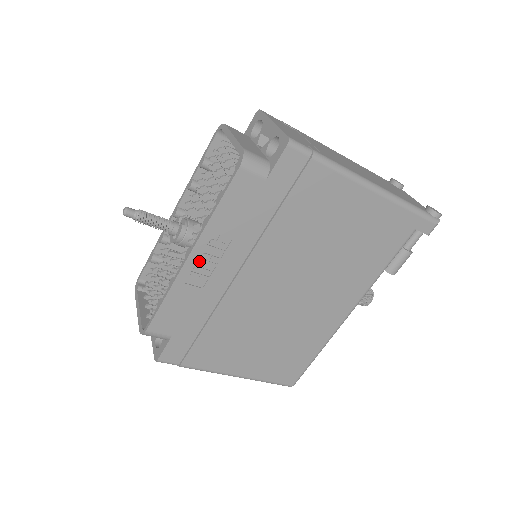
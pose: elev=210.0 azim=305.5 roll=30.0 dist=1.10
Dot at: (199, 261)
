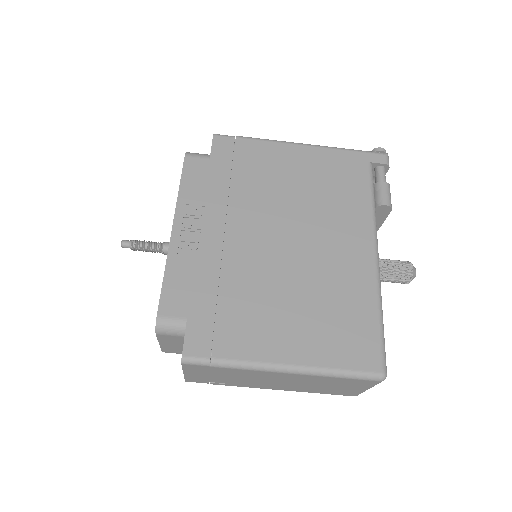
Dot at: (184, 232)
